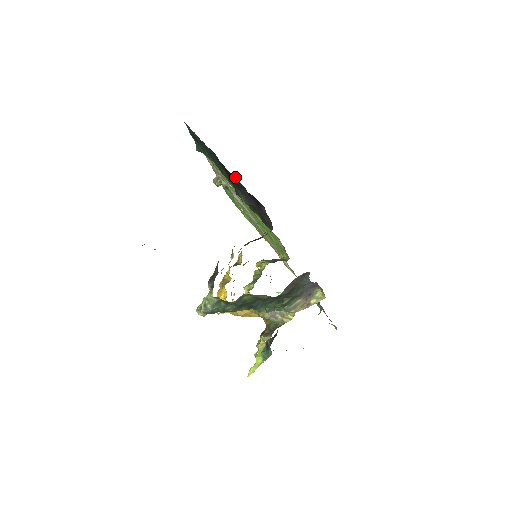
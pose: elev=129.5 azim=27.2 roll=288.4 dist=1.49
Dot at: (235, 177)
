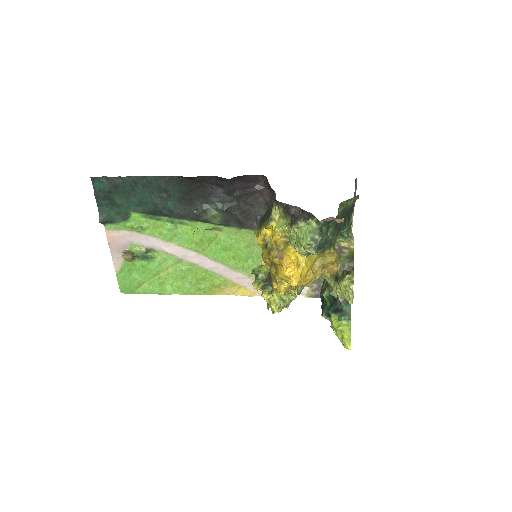
Dot at: (208, 180)
